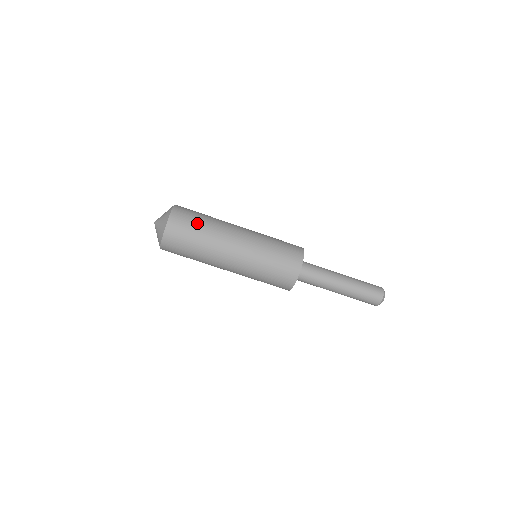
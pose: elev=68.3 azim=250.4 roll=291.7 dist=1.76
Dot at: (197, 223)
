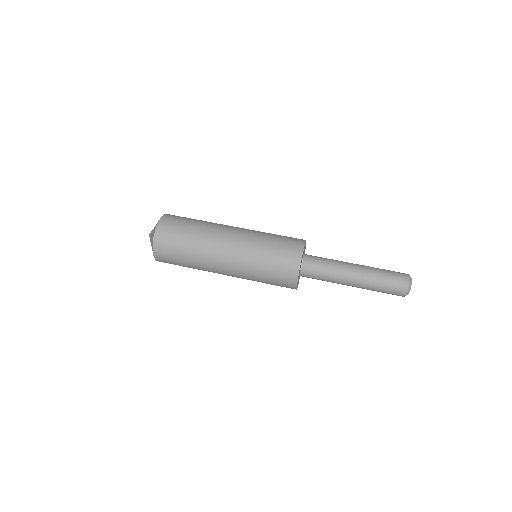
Dot at: (192, 219)
